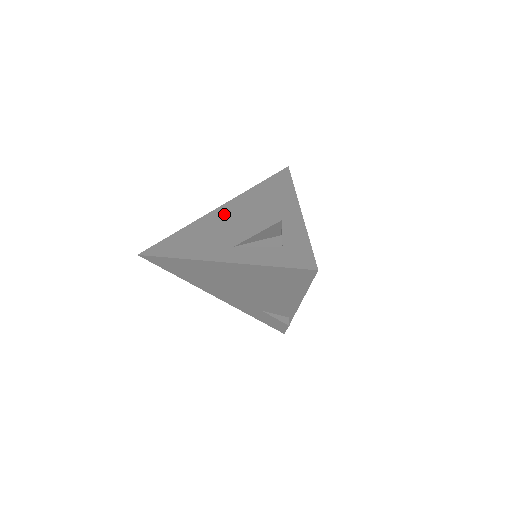
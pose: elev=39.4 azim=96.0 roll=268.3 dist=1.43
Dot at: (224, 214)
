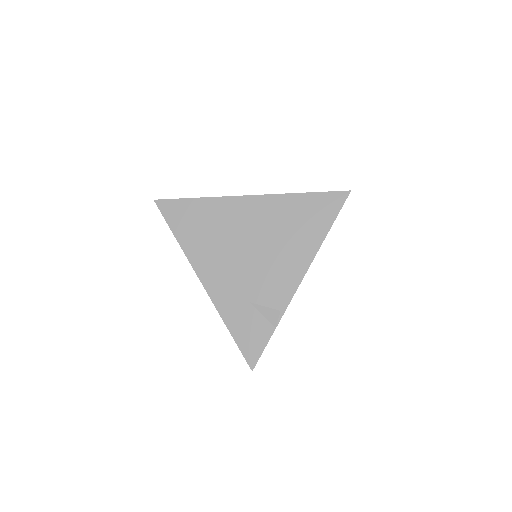
Dot at: occluded
